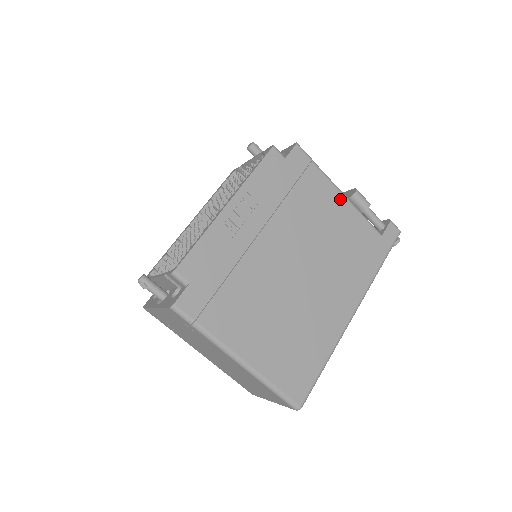
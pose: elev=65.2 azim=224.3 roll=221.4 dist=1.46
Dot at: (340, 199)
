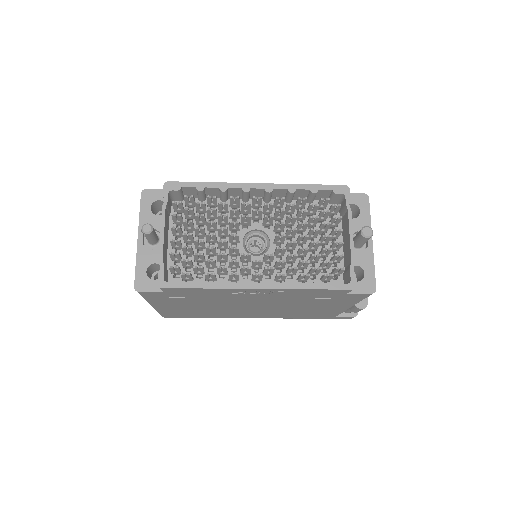
Dot at: (344, 307)
